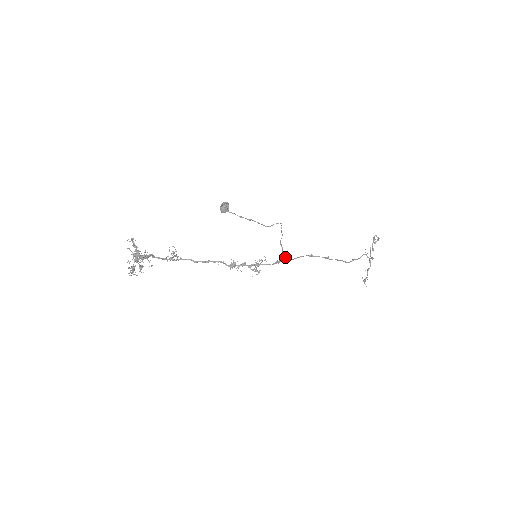
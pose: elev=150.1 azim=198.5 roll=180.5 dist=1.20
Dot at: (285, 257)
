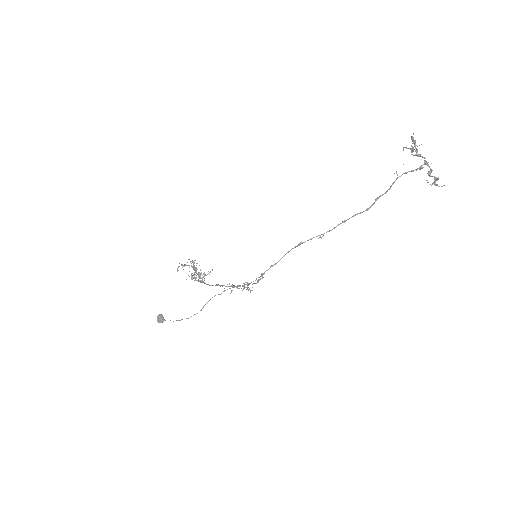
Dot at: (263, 273)
